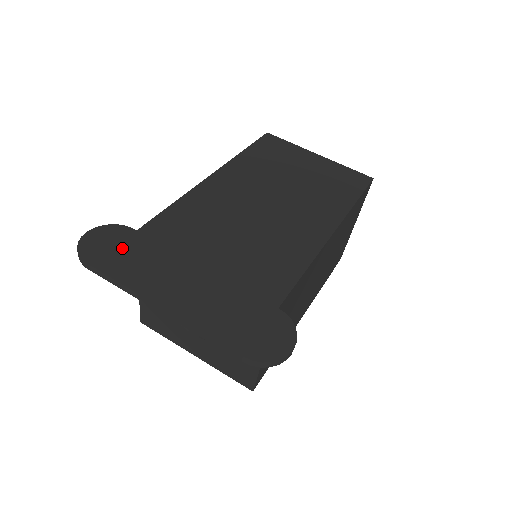
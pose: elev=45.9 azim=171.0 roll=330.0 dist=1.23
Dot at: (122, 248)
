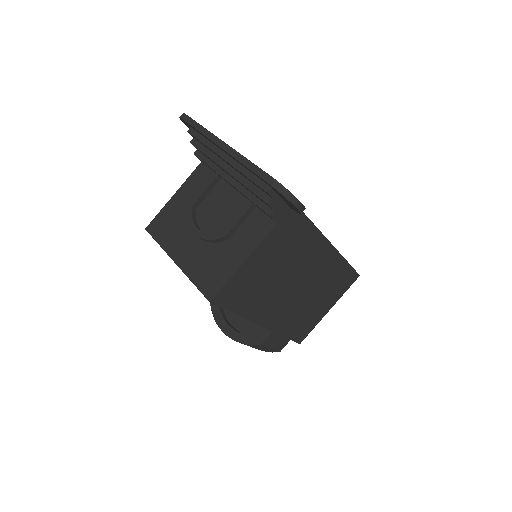
Dot at: occluded
